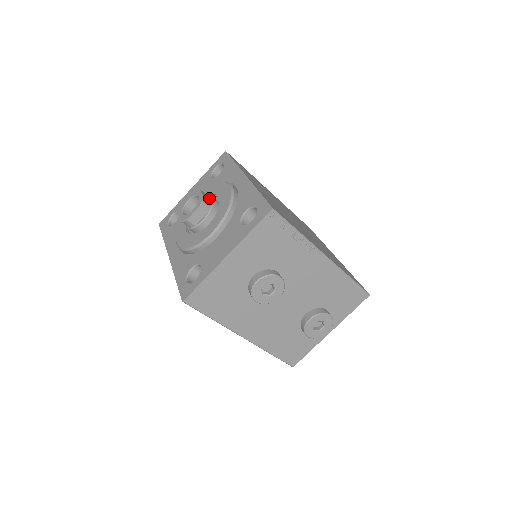
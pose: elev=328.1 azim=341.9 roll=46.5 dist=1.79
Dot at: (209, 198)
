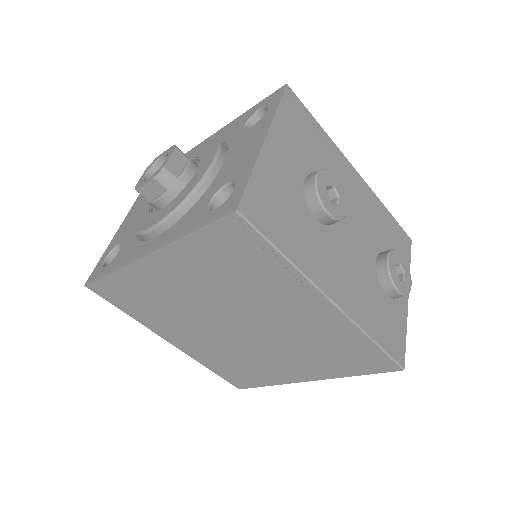
Dot at: occluded
